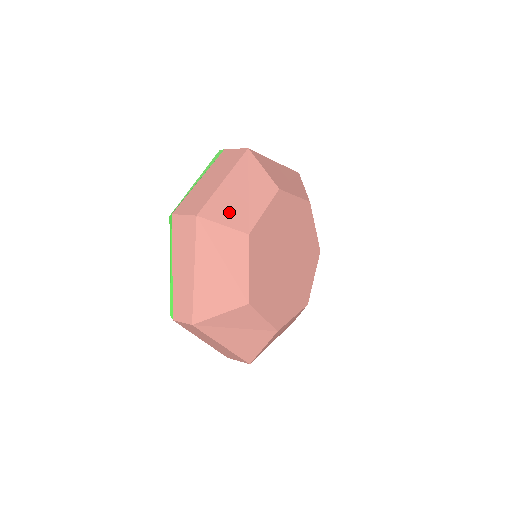
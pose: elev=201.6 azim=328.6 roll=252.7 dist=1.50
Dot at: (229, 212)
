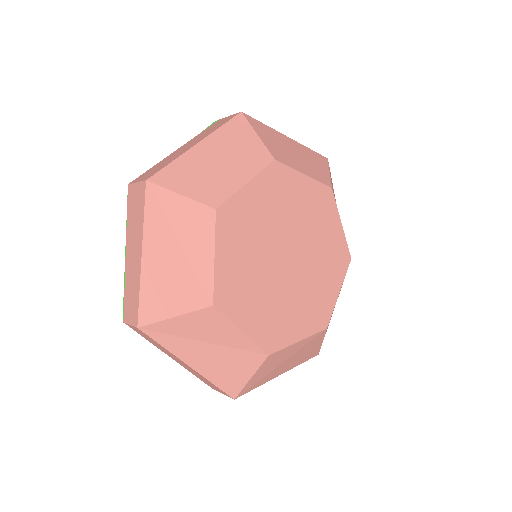
Dot at: (194, 180)
